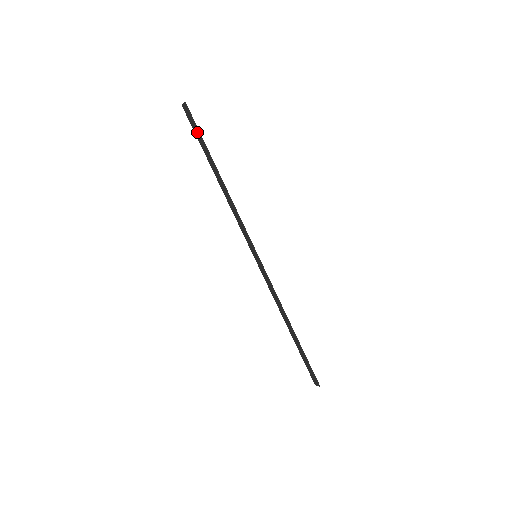
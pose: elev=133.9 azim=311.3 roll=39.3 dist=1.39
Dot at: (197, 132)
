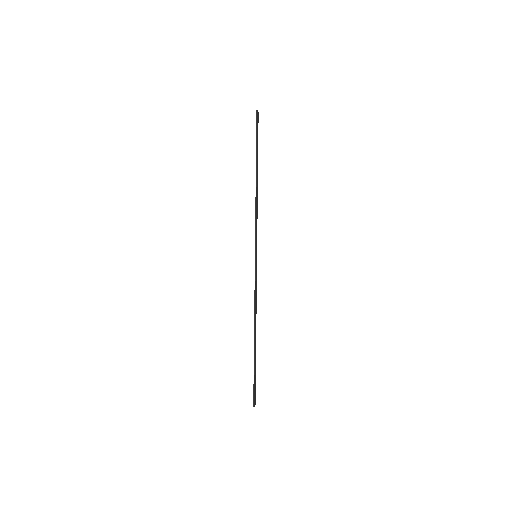
Dot at: (257, 136)
